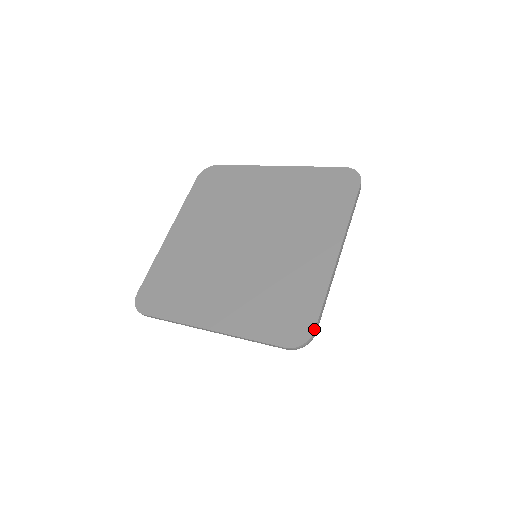
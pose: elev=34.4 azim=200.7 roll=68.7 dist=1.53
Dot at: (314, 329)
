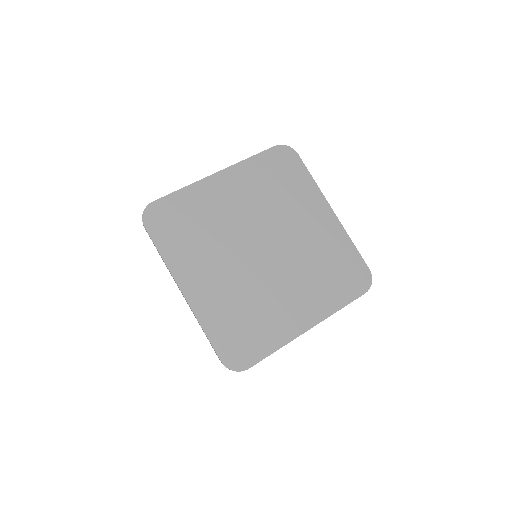
Dot at: occluded
